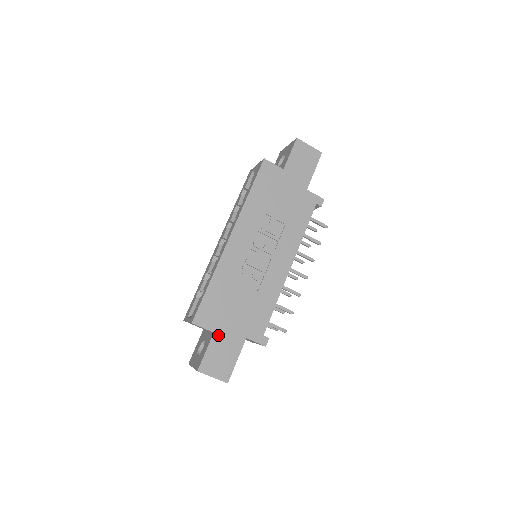
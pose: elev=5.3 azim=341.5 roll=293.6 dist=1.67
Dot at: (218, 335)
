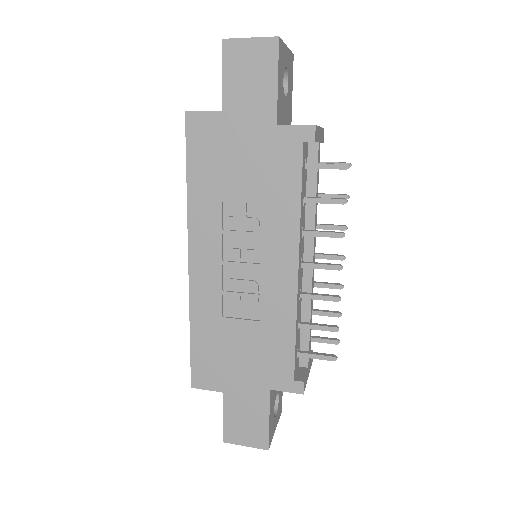
Dot at: (230, 394)
